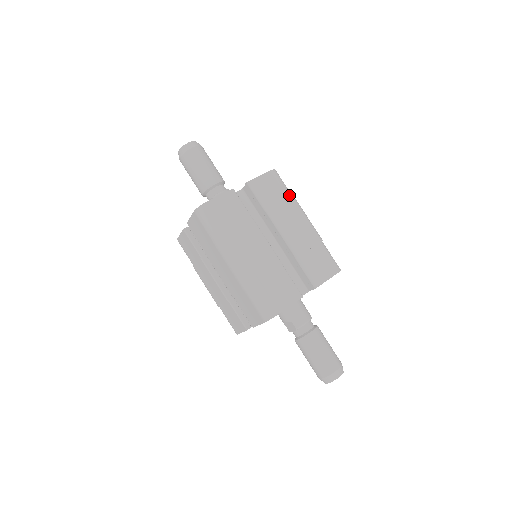
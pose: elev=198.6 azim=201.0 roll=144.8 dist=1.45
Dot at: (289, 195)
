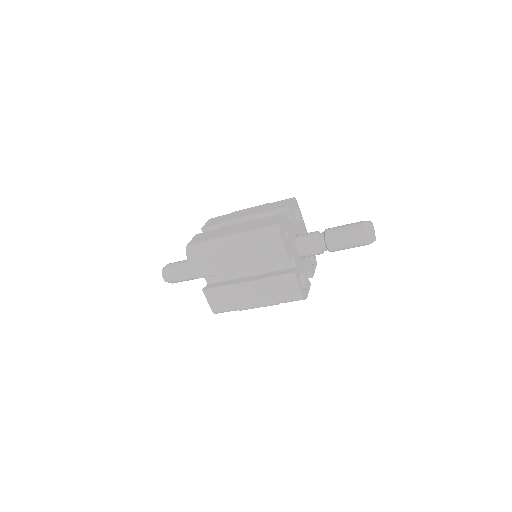
Dot at: occluded
